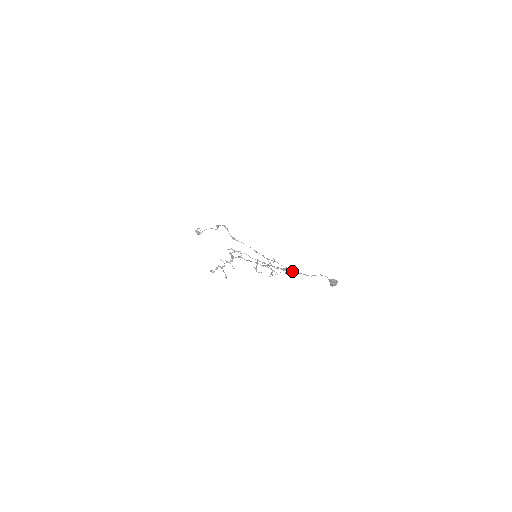
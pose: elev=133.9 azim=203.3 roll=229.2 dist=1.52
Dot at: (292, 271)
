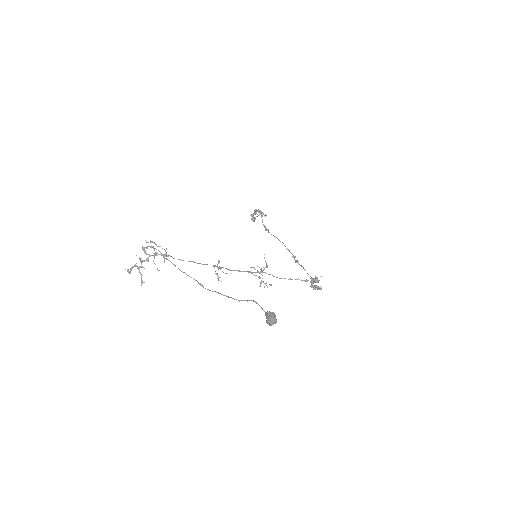
Dot at: (314, 285)
